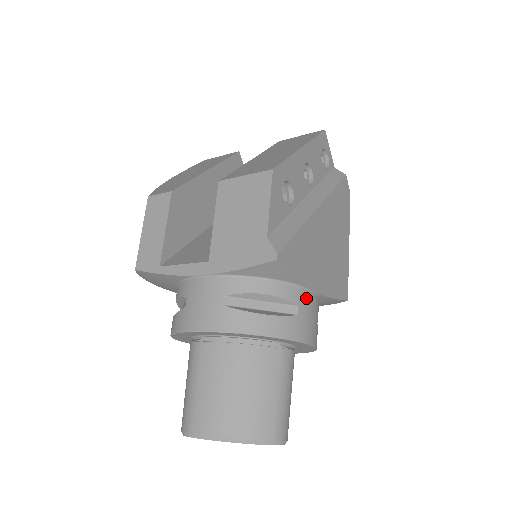
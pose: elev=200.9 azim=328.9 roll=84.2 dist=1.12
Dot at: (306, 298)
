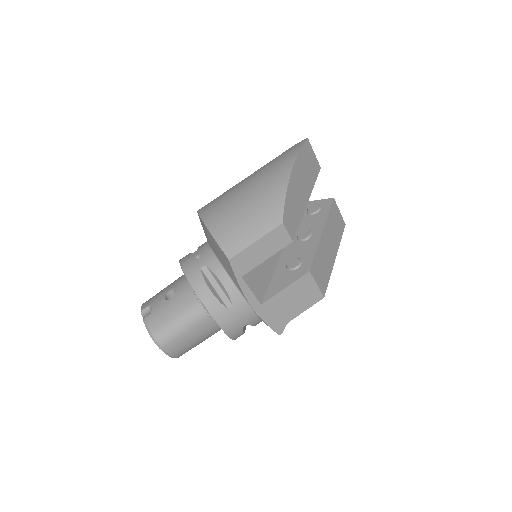
Dot at: occluded
